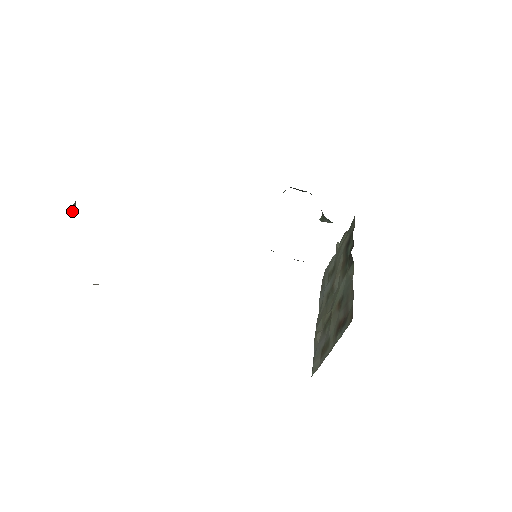
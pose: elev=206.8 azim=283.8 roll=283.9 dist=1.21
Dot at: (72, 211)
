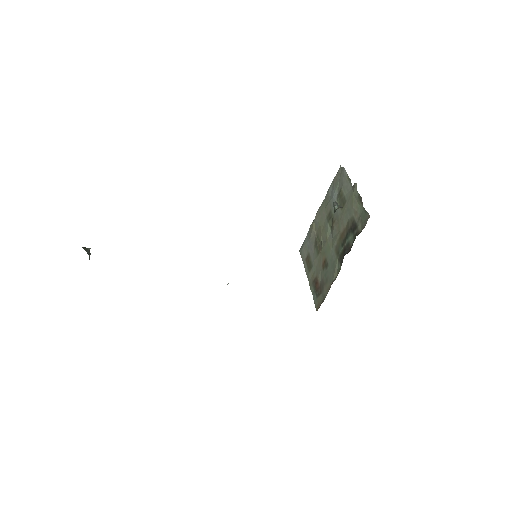
Dot at: (88, 252)
